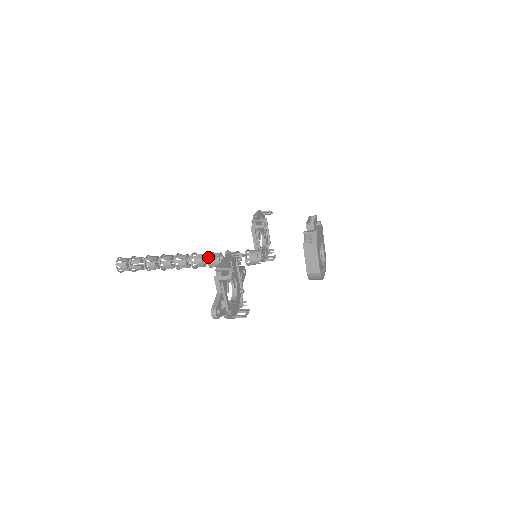
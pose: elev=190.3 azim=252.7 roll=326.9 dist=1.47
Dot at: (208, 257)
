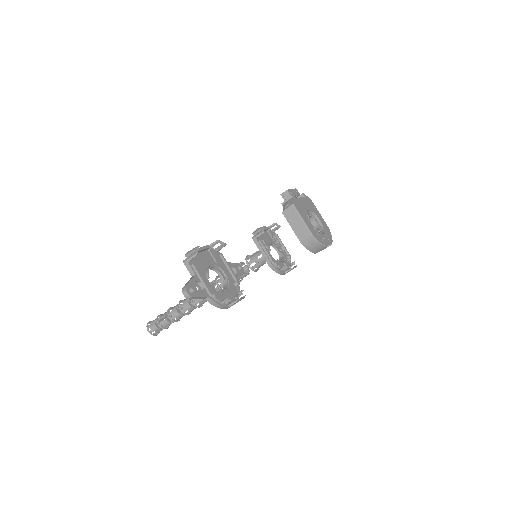
Dot at: (216, 279)
